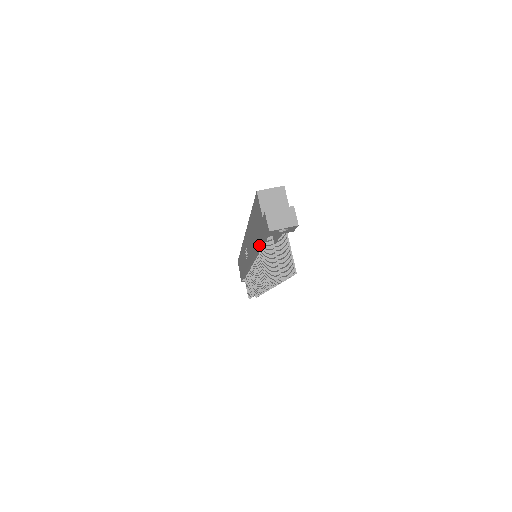
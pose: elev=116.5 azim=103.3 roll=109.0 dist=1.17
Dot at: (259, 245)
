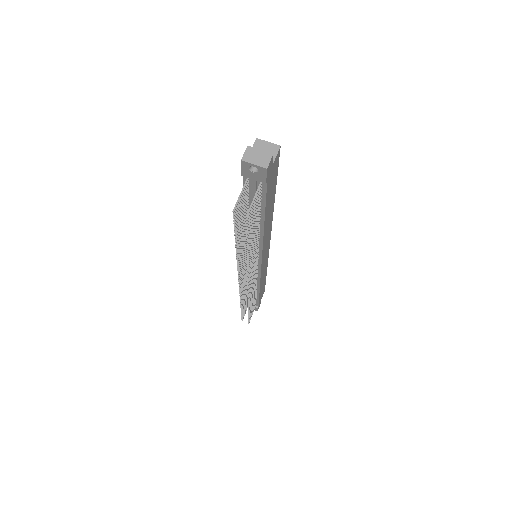
Dot at: occluded
